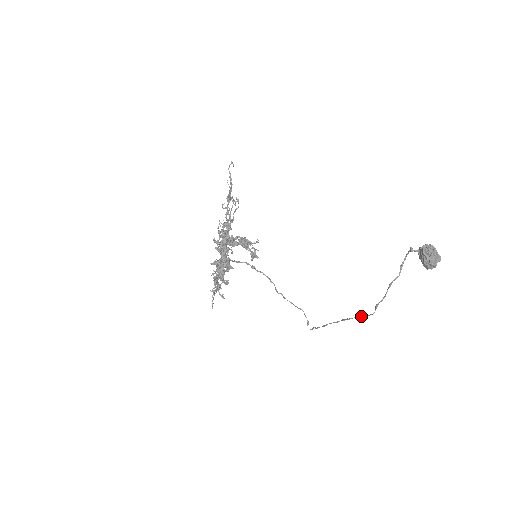
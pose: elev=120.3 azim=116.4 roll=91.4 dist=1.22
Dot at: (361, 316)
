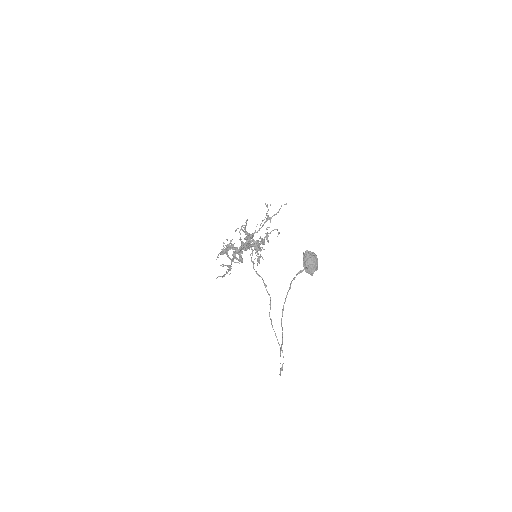
Dot at: (282, 330)
